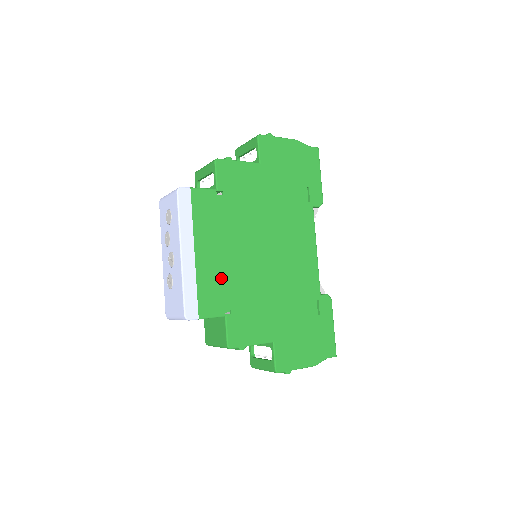
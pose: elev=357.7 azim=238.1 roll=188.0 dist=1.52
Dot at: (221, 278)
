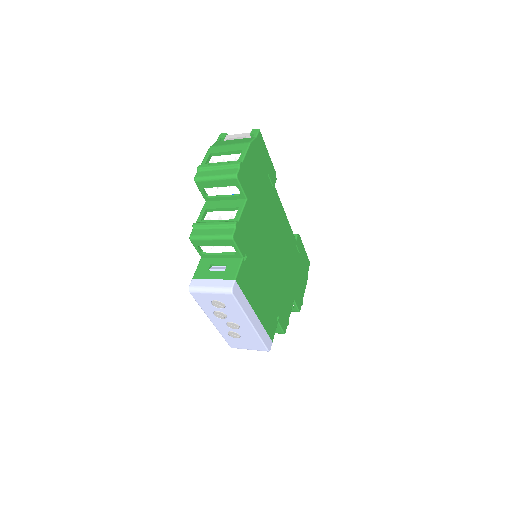
Dot at: (269, 307)
